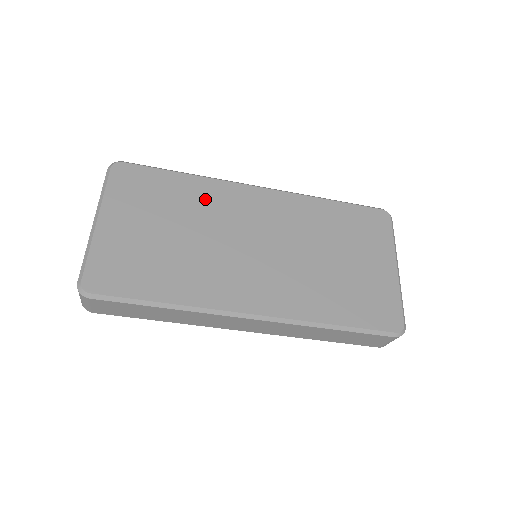
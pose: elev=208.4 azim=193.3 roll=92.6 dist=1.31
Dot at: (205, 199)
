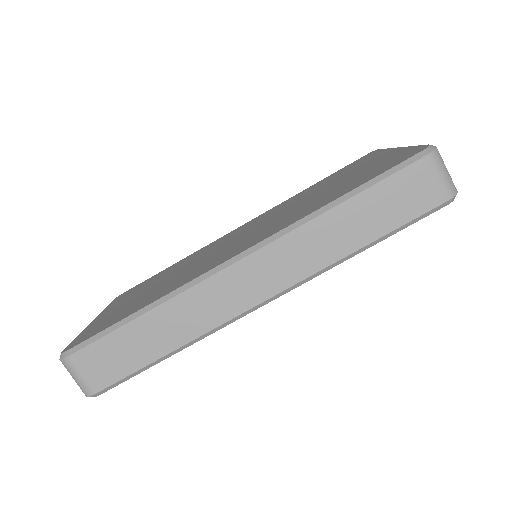
Dot at: (191, 258)
